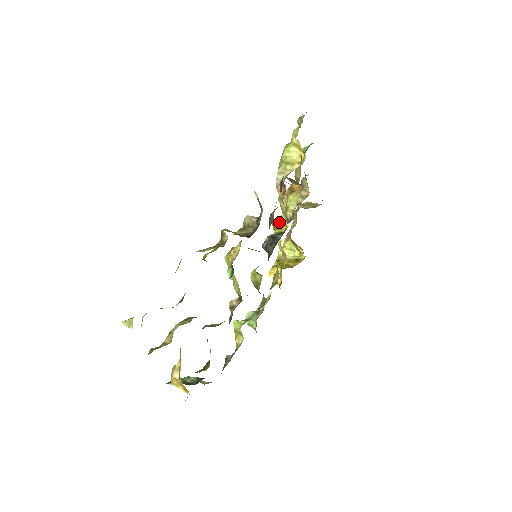
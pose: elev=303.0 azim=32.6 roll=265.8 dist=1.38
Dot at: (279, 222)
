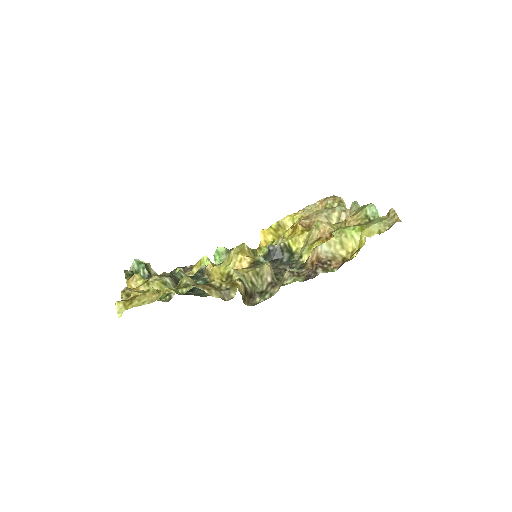
Dot at: (300, 234)
